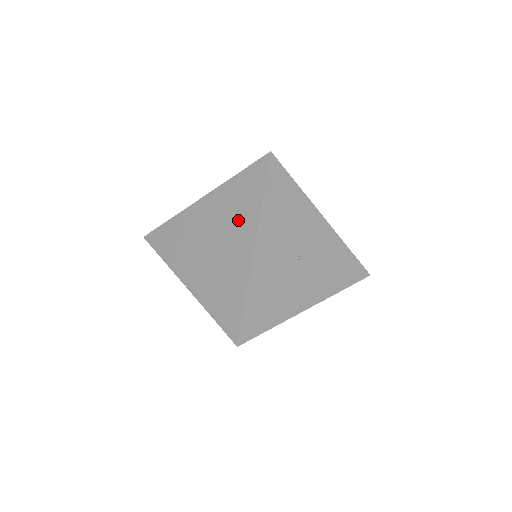
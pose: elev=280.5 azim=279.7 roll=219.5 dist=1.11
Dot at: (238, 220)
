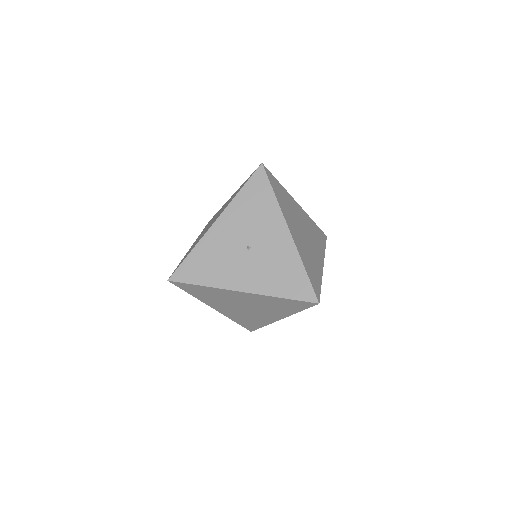
Dot at: occluded
